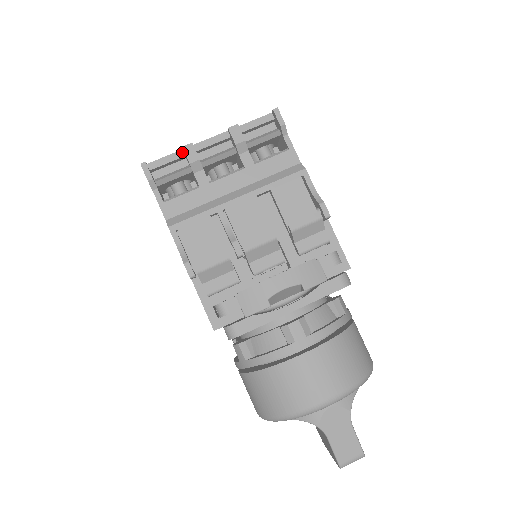
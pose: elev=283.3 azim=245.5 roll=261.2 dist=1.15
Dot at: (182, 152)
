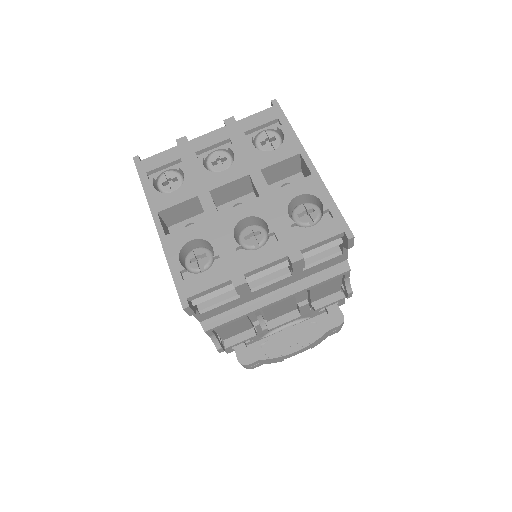
Dot at: (230, 282)
